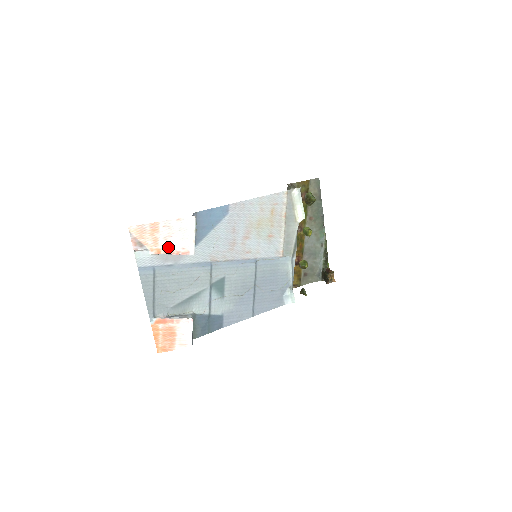
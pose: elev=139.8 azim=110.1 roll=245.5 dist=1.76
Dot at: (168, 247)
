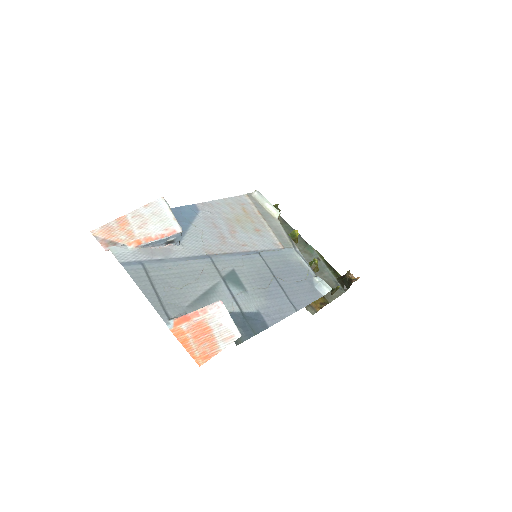
Dot at: (148, 235)
